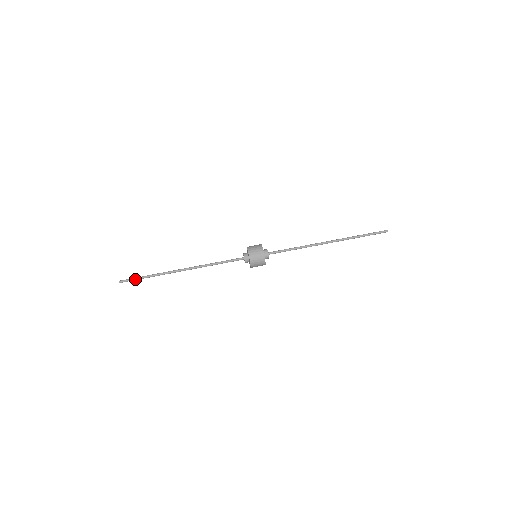
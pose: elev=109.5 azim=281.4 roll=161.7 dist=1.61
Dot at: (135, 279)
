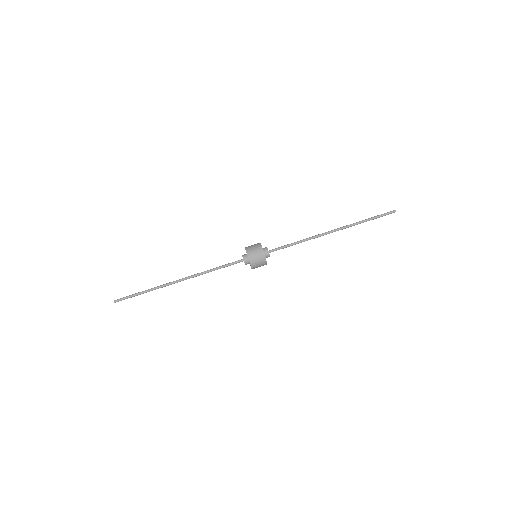
Dot at: (130, 296)
